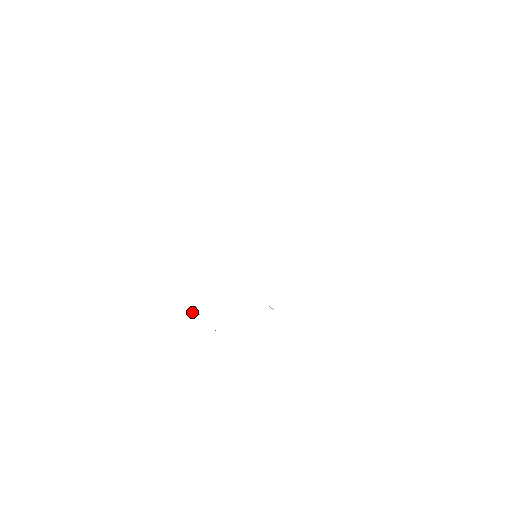
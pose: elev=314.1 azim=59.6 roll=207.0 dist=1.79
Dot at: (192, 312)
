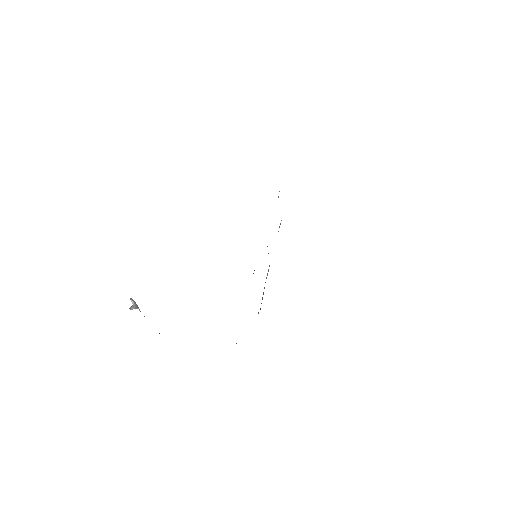
Dot at: (131, 309)
